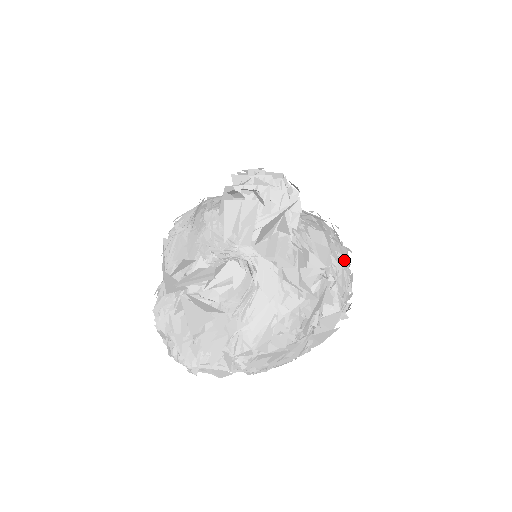
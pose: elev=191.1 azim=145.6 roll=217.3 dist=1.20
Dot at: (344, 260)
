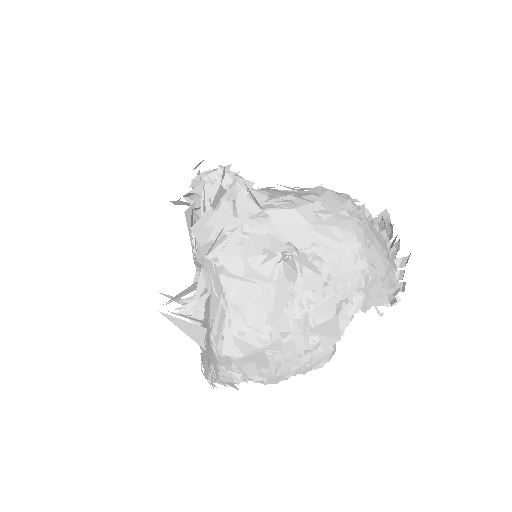
Dot at: (345, 232)
